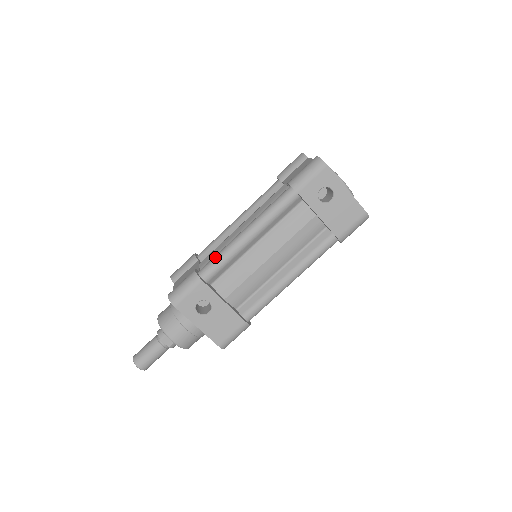
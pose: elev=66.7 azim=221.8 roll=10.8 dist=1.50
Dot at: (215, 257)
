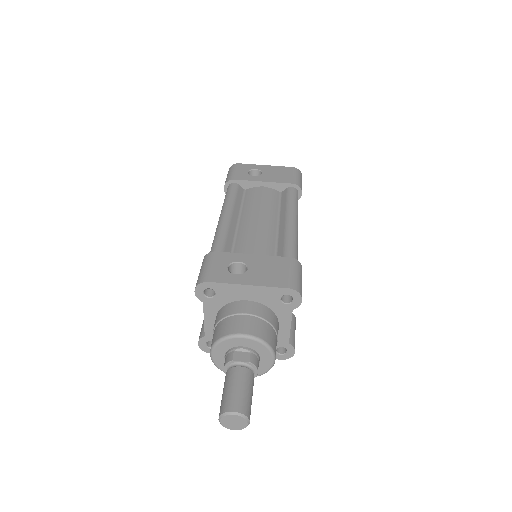
Dot at: (212, 243)
